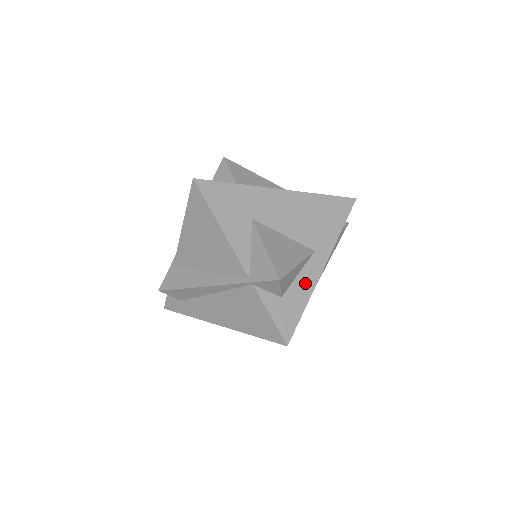
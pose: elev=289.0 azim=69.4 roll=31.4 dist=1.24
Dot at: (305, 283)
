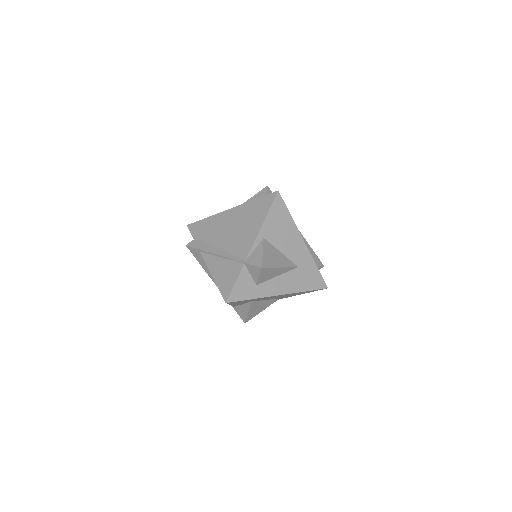
Dot at: occluded
